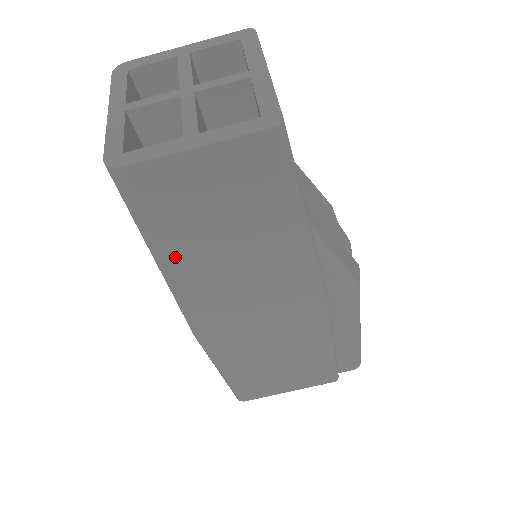
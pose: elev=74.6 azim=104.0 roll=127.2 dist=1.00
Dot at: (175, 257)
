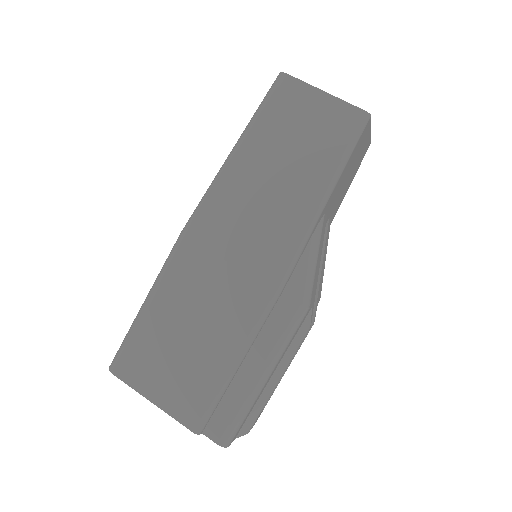
Dot at: (249, 147)
